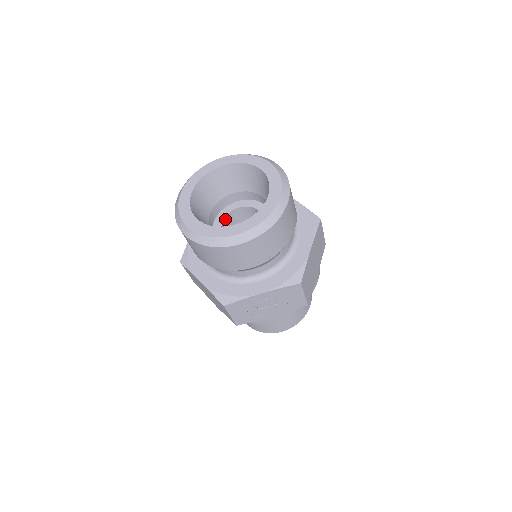
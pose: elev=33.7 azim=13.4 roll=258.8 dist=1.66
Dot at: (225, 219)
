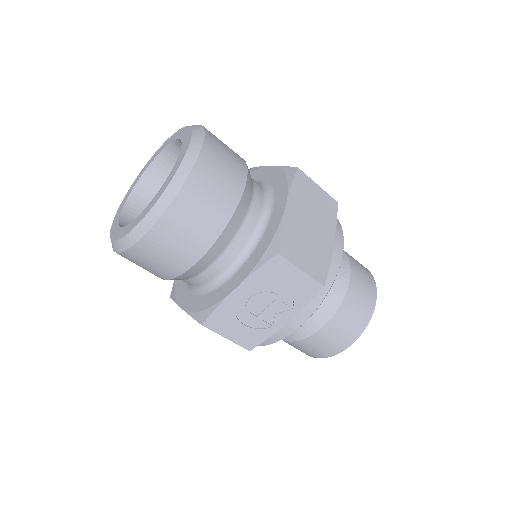
Dot at: occluded
